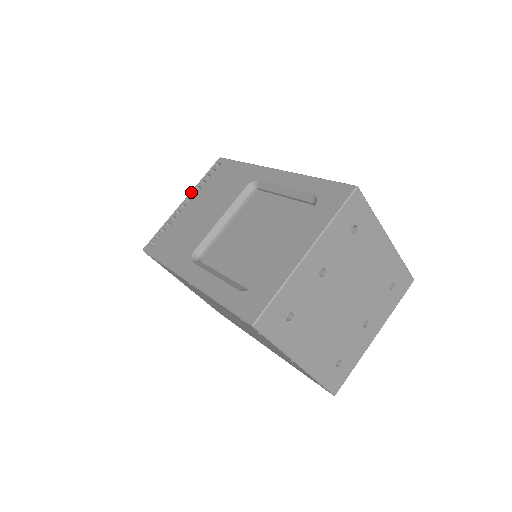
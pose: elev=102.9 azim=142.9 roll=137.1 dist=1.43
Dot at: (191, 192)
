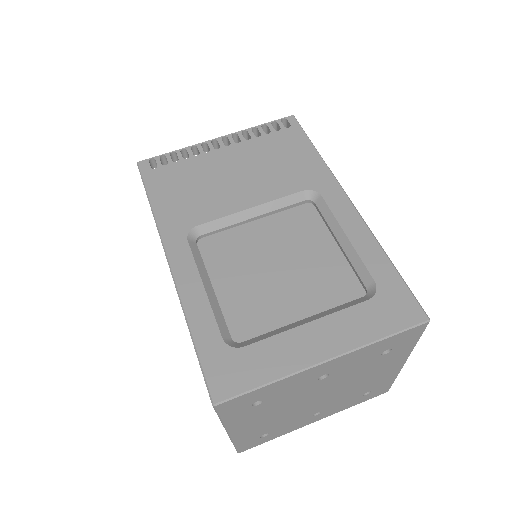
Dot at: (235, 133)
